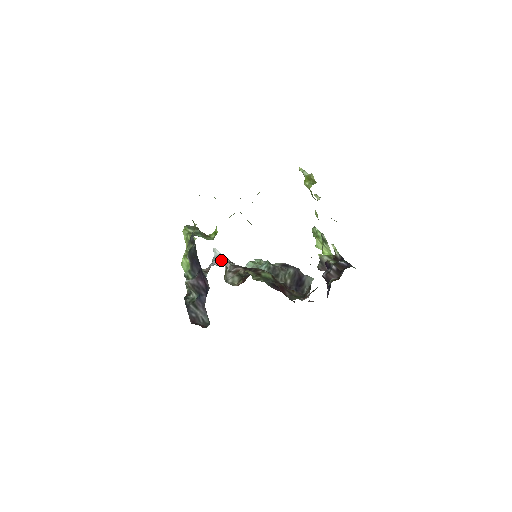
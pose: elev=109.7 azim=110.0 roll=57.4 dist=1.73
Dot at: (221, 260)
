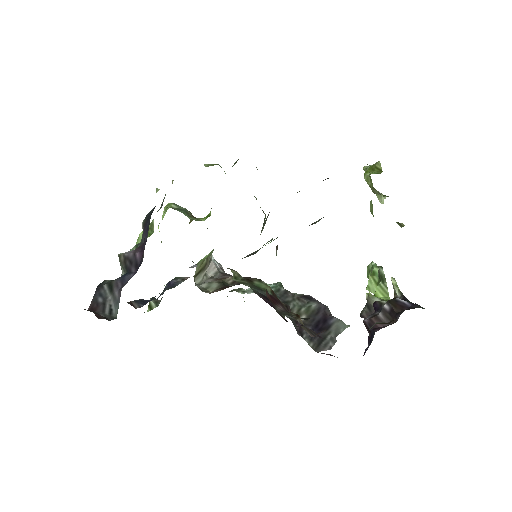
Dot at: occluded
